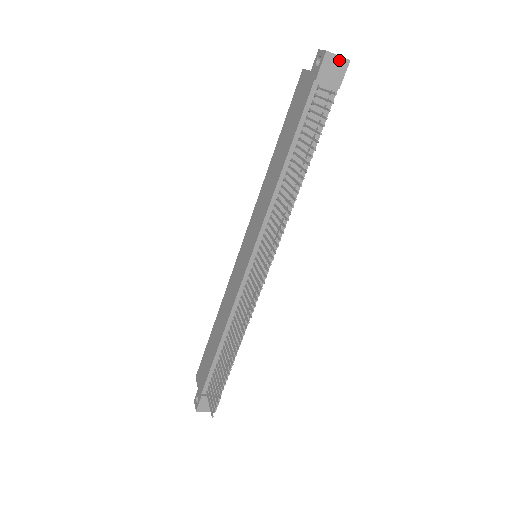
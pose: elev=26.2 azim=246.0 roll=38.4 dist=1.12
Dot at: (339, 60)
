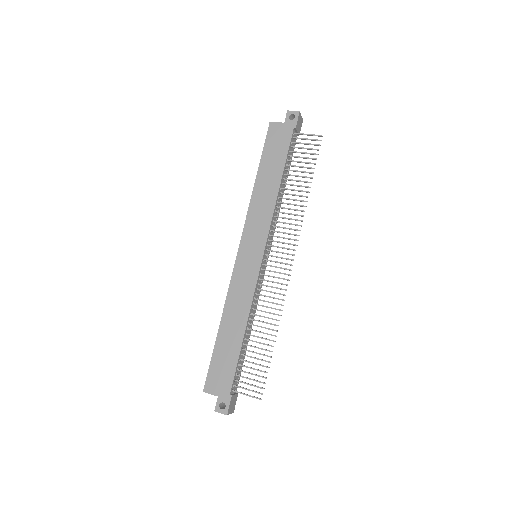
Dot at: (301, 119)
